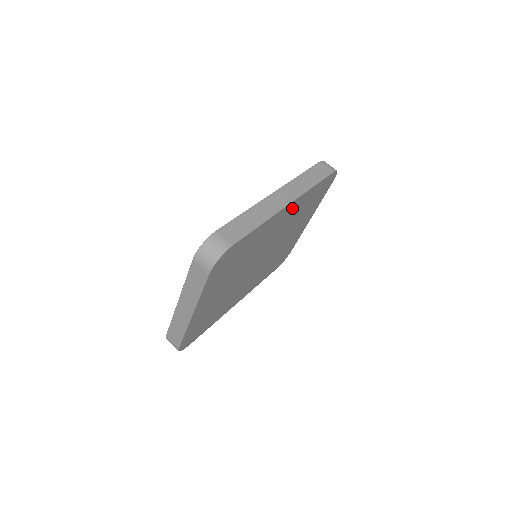
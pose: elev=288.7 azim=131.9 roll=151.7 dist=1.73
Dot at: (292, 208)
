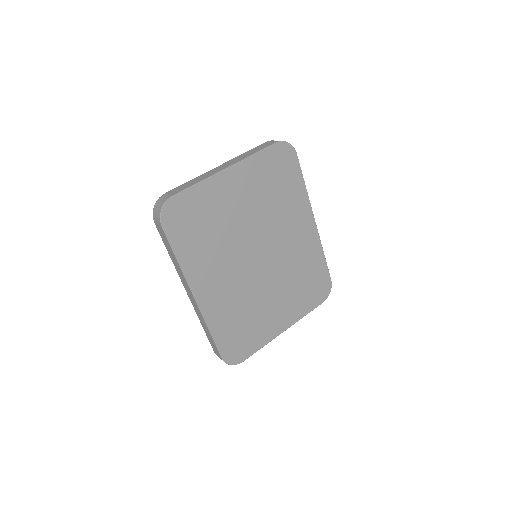
Dot at: (309, 238)
